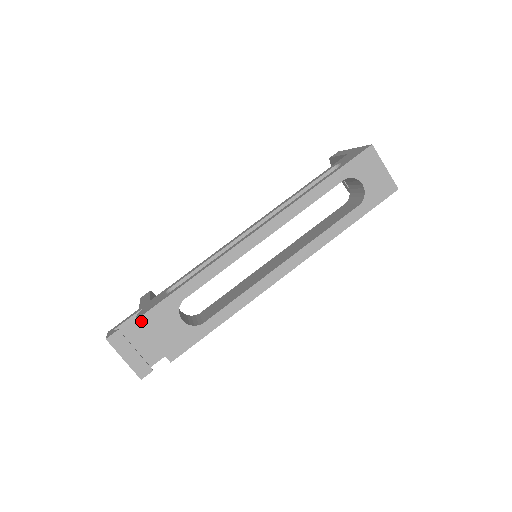
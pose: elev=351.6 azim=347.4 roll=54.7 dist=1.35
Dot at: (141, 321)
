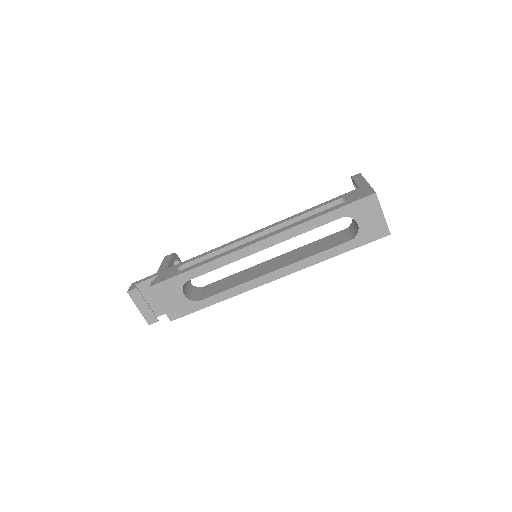
Dot at: (153, 288)
